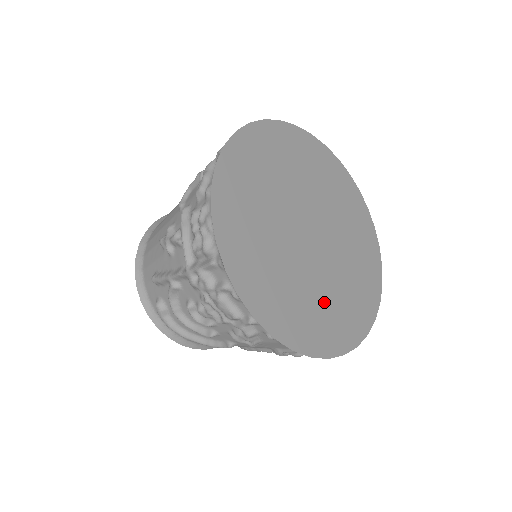
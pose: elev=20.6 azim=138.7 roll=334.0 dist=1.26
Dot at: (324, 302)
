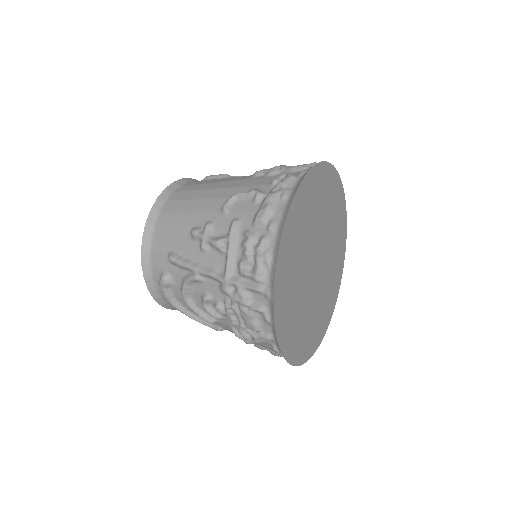
Dot at: (309, 321)
